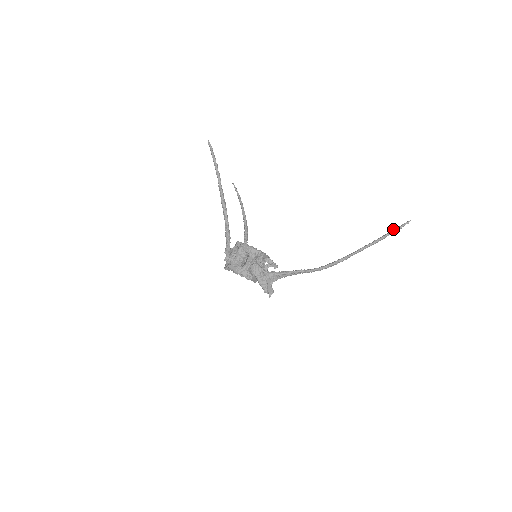
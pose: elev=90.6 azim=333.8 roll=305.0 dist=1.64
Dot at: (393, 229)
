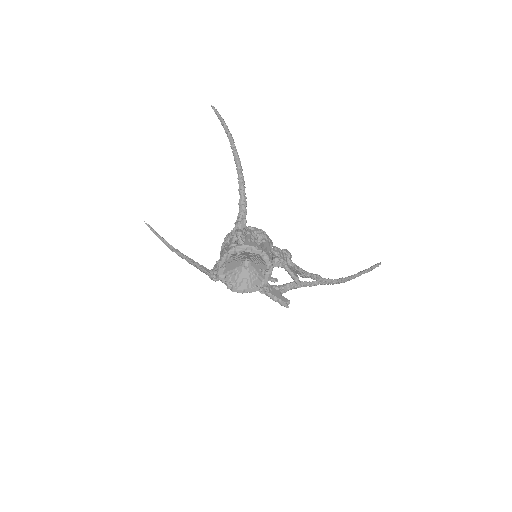
Dot at: (373, 265)
